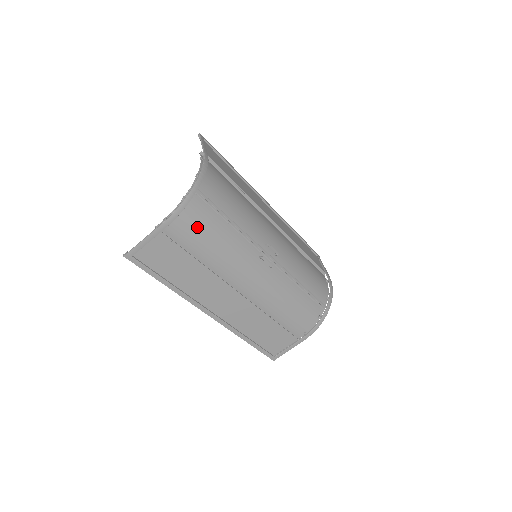
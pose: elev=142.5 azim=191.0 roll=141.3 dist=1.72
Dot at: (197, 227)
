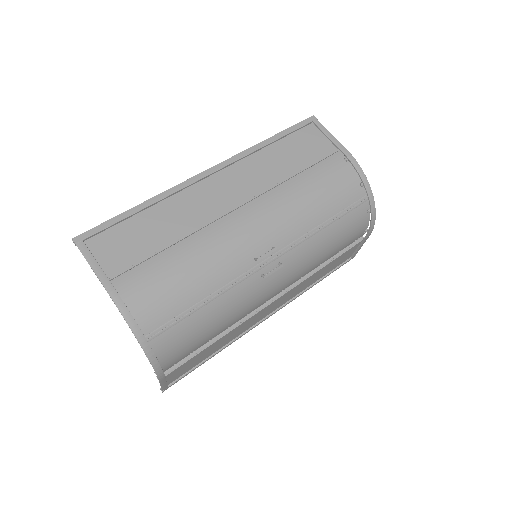
Dot at: (185, 344)
